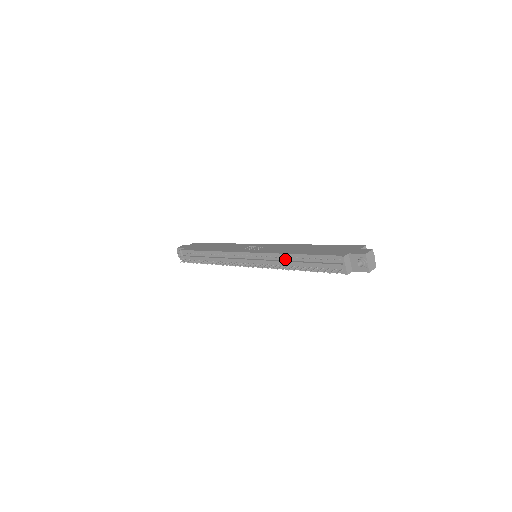
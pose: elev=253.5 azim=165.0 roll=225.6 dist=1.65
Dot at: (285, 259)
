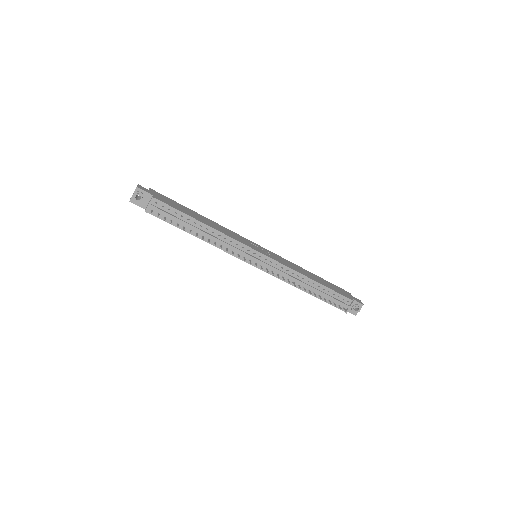
Dot at: (301, 279)
